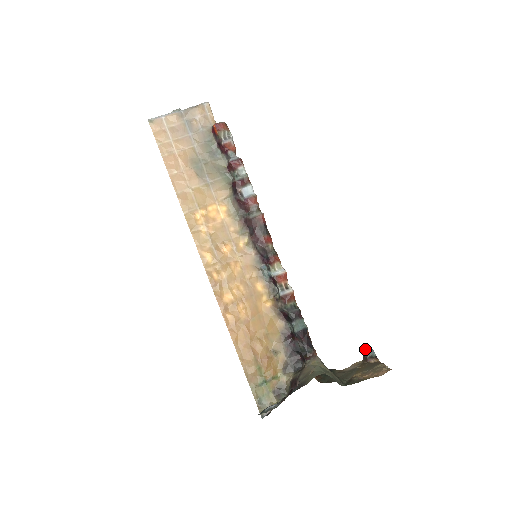
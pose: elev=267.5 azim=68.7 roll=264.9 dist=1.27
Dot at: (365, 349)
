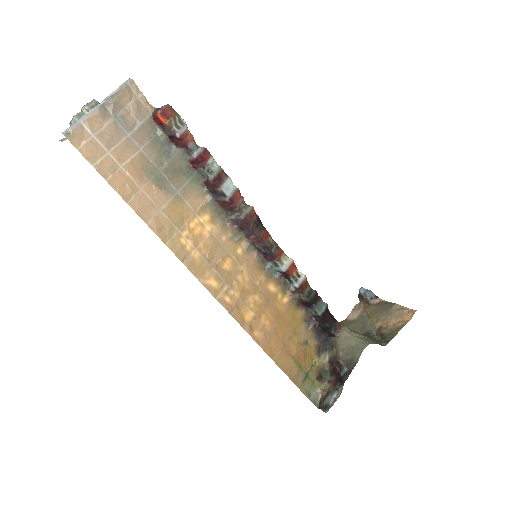
Dot at: (360, 292)
